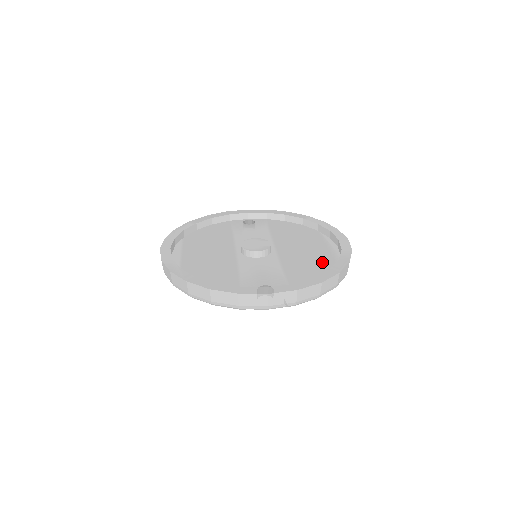
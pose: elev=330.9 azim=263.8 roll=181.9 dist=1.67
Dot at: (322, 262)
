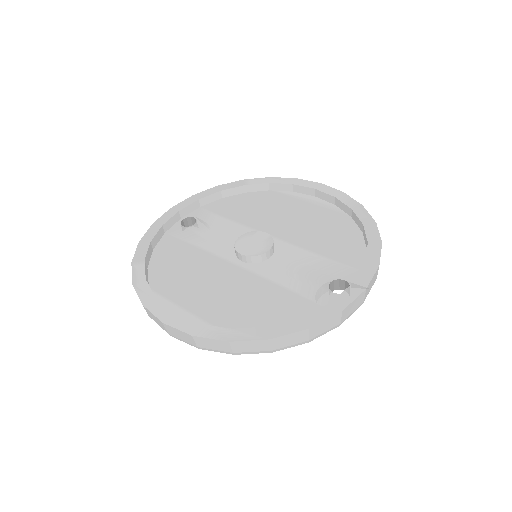
Dot at: (332, 221)
